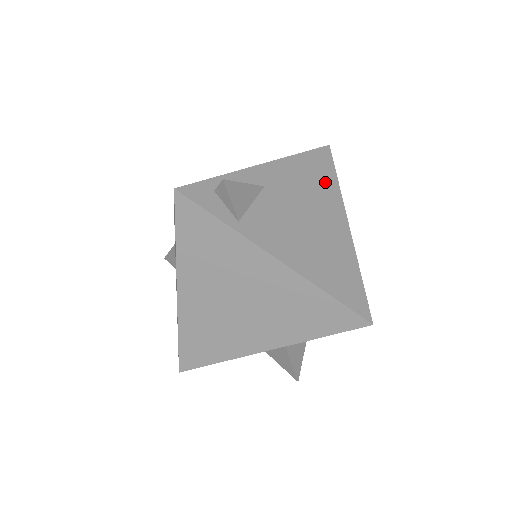
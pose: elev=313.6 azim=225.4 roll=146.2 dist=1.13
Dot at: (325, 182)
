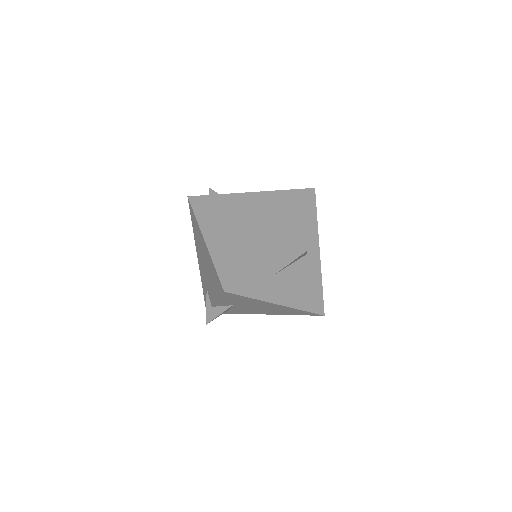
Dot at: occluded
